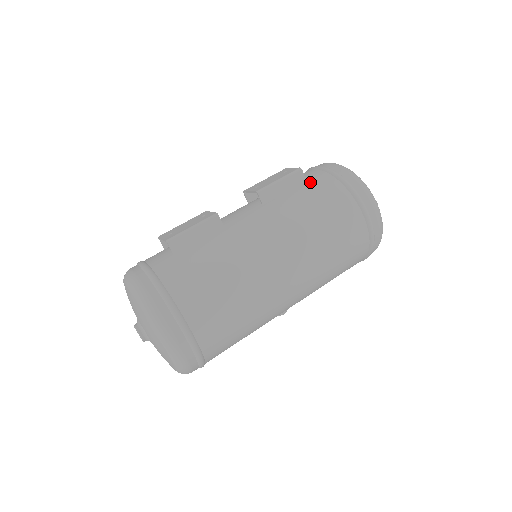
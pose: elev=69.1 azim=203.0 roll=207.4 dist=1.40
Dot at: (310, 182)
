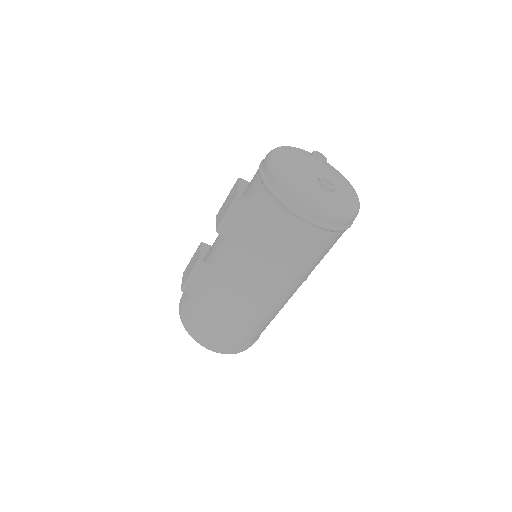
Dot at: (252, 203)
